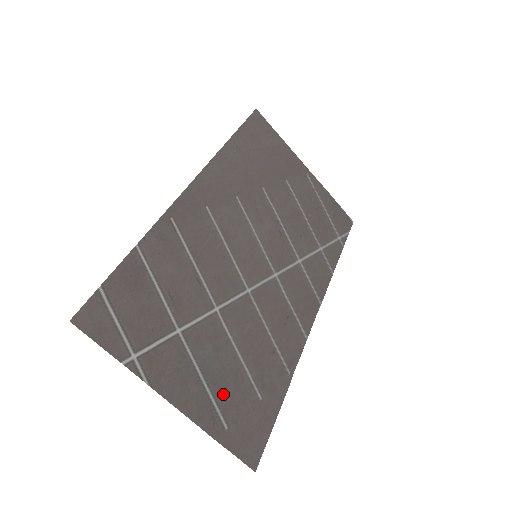
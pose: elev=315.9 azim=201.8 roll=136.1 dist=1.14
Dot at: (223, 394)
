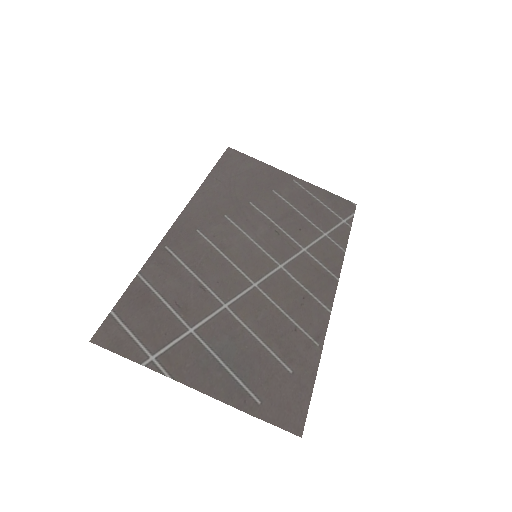
Dot at: (249, 374)
